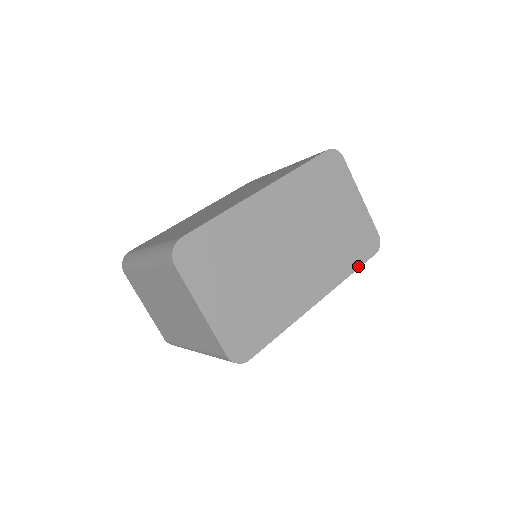
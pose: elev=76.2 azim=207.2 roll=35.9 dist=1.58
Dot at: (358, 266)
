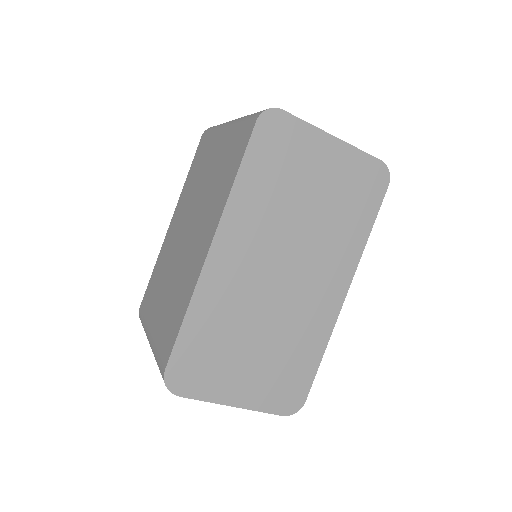
Dot at: (373, 220)
